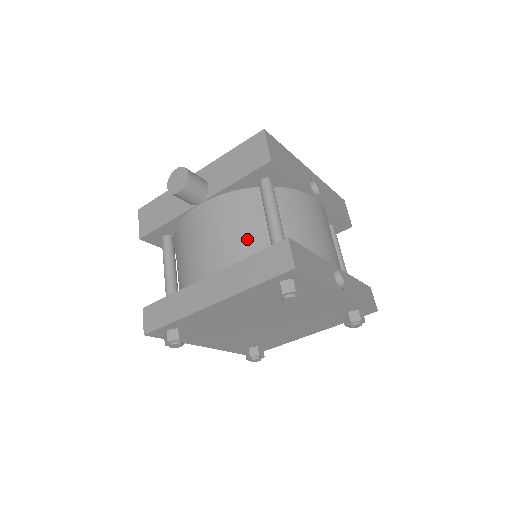
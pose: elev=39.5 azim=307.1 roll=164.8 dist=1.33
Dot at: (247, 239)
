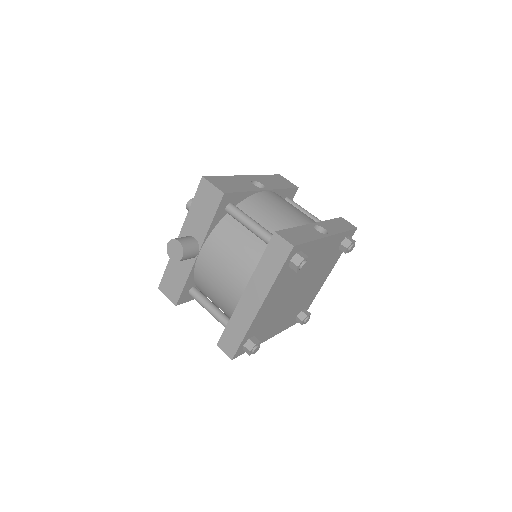
Dot at: (248, 251)
